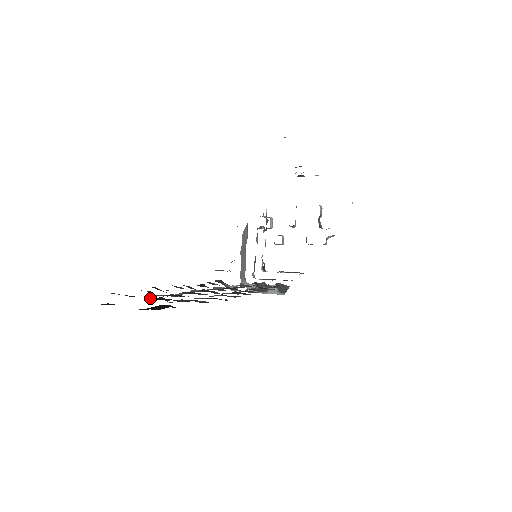
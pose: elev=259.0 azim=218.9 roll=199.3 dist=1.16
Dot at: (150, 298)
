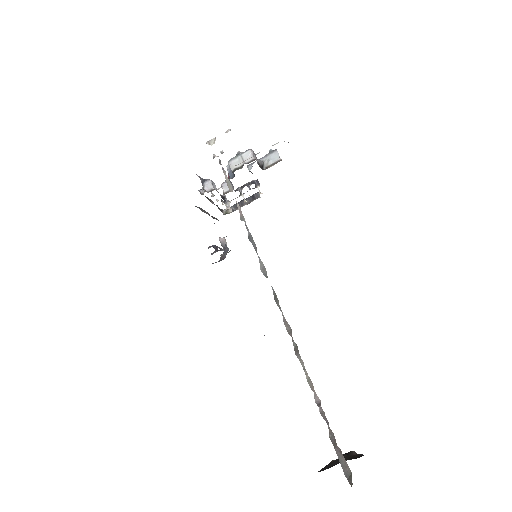
Dot at: occluded
